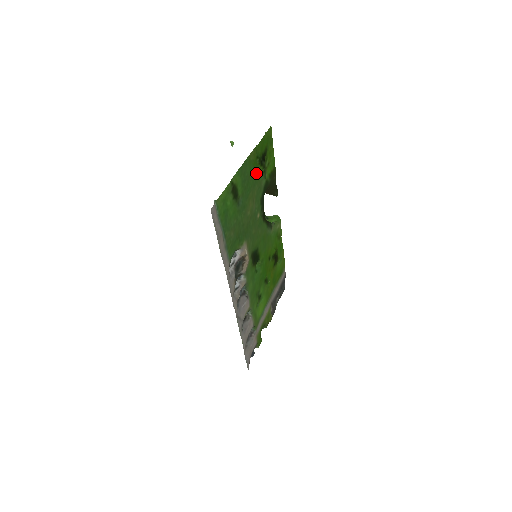
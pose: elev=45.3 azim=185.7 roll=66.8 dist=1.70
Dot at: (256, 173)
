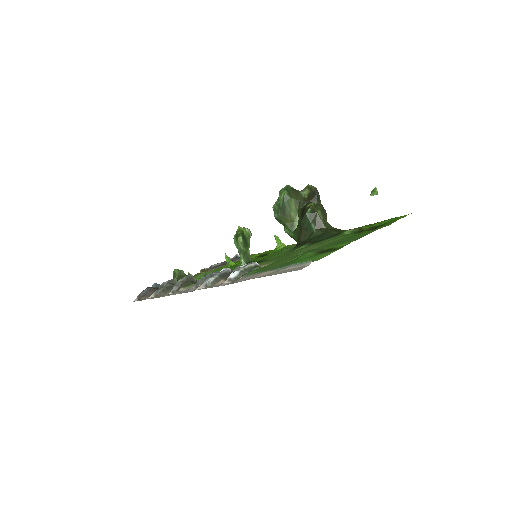
Dot at: (353, 234)
